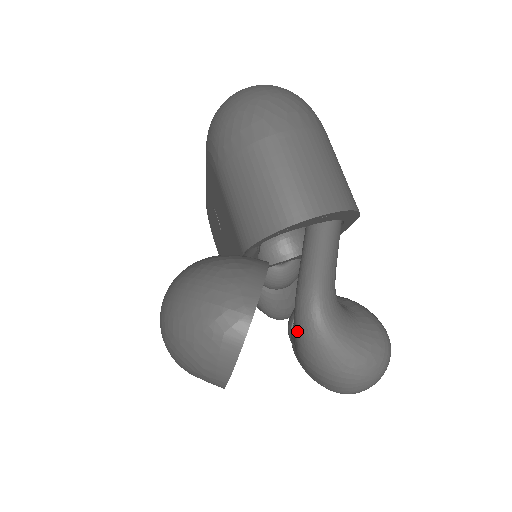
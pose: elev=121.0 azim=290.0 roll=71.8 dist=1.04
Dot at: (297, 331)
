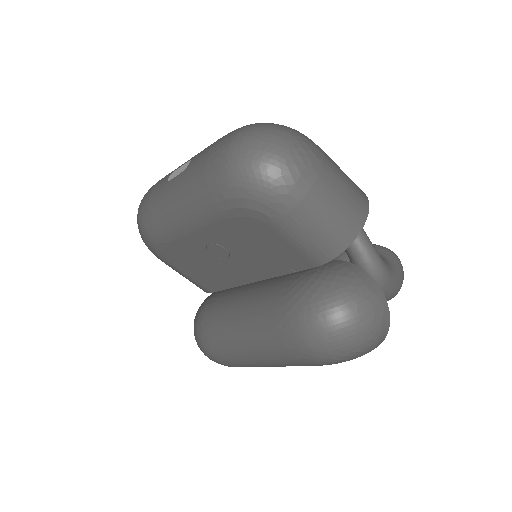
Dot at: occluded
